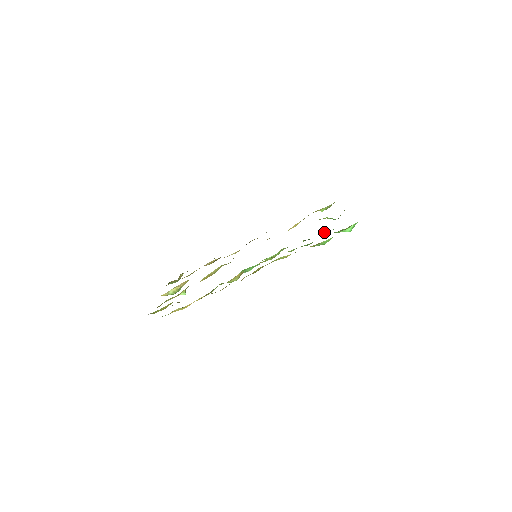
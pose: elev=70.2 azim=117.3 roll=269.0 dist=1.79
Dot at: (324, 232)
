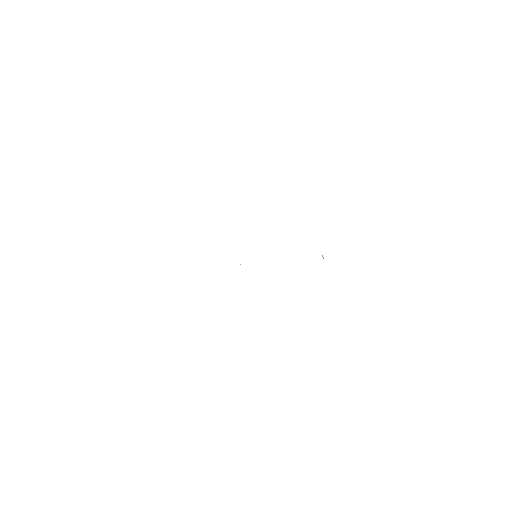
Dot at: occluded
